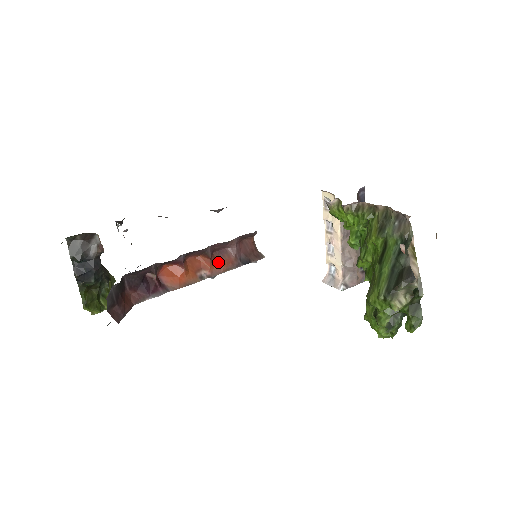
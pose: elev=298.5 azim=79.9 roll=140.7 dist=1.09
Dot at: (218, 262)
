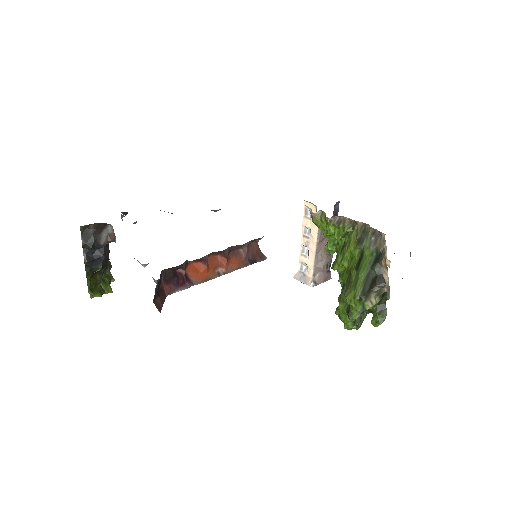
Dot at: (232, 261)
